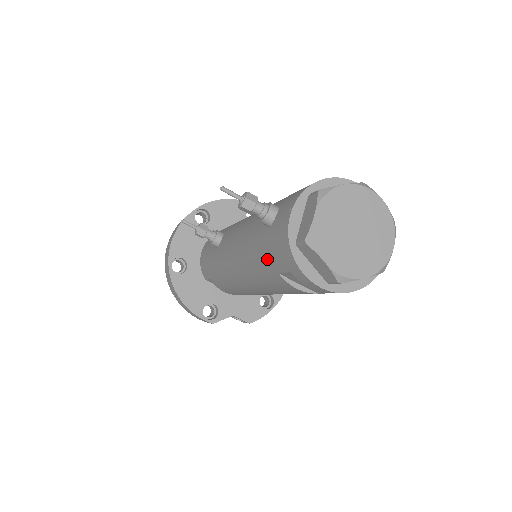
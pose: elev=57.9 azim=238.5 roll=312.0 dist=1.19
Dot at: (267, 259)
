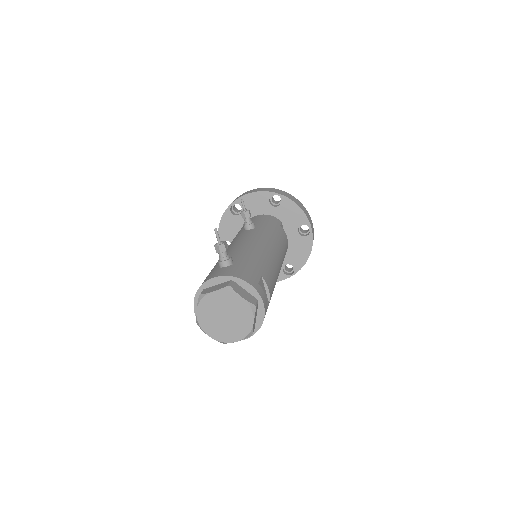
Dot at: occluded
